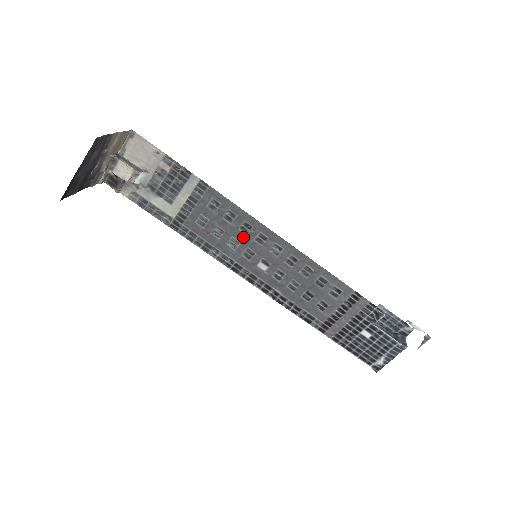
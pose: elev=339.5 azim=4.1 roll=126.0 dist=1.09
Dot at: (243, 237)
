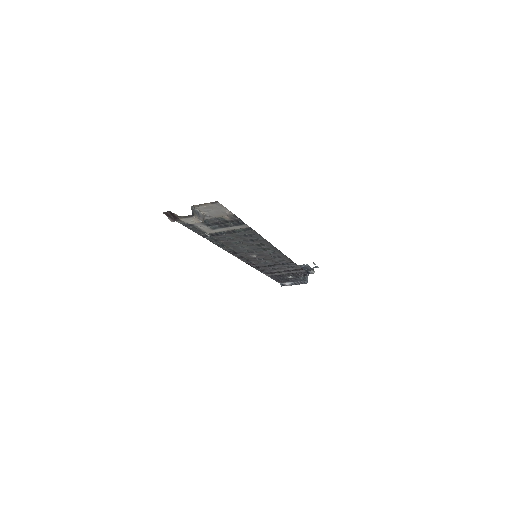
Dot at: (254, 247)
